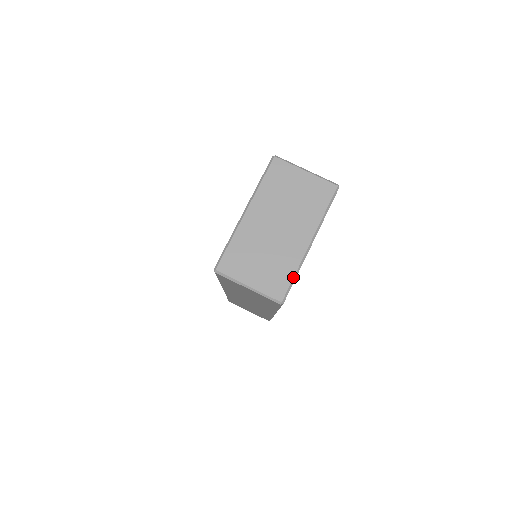
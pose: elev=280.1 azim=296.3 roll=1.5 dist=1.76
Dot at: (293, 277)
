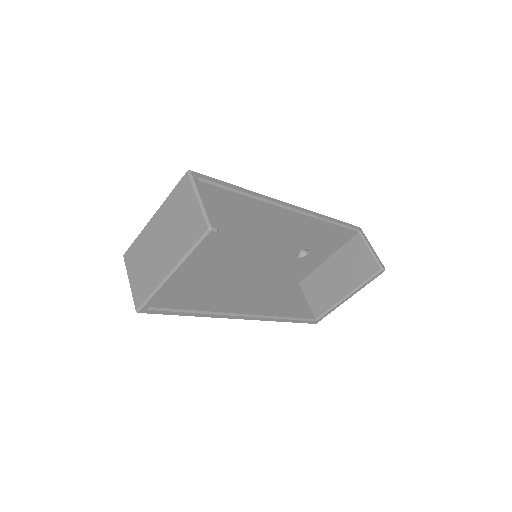
Dot at: (149, 295)
